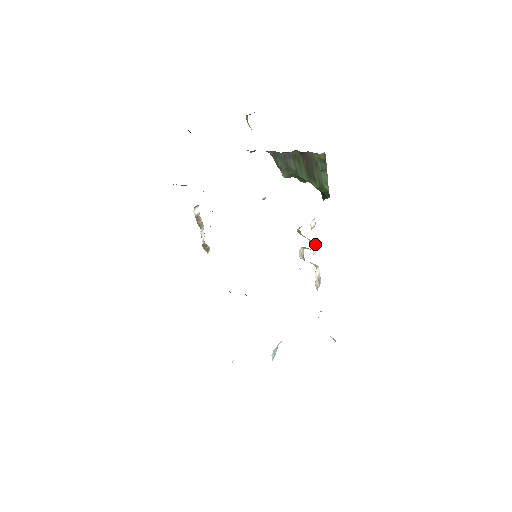
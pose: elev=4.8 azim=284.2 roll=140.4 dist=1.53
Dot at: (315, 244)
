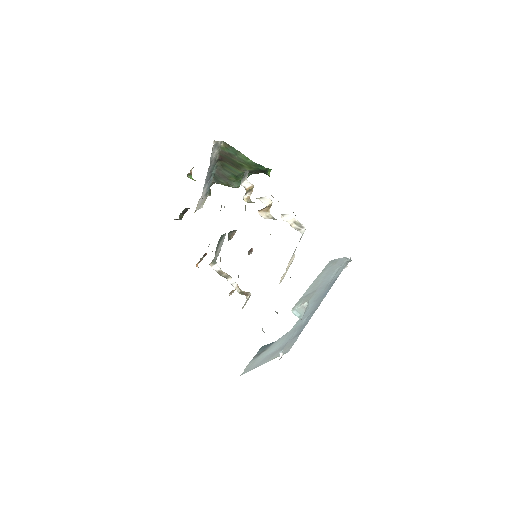
Dot at: (265, 199)
